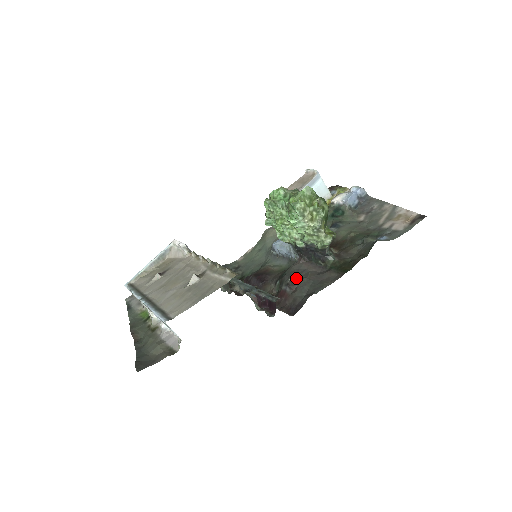
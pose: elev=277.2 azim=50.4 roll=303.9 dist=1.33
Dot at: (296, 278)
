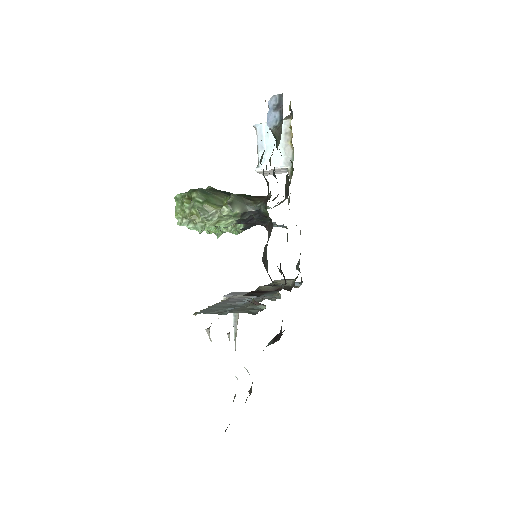
Dot at: (263, 254)
